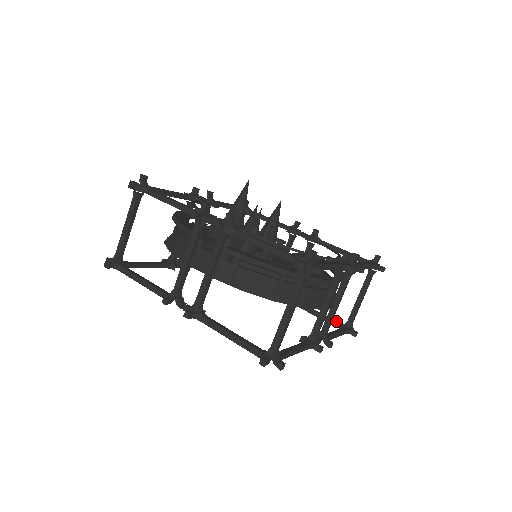
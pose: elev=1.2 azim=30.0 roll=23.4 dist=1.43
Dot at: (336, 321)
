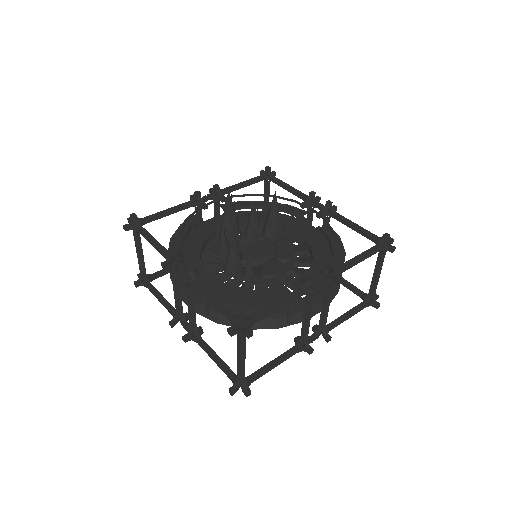
Dot at: (360, 291)
